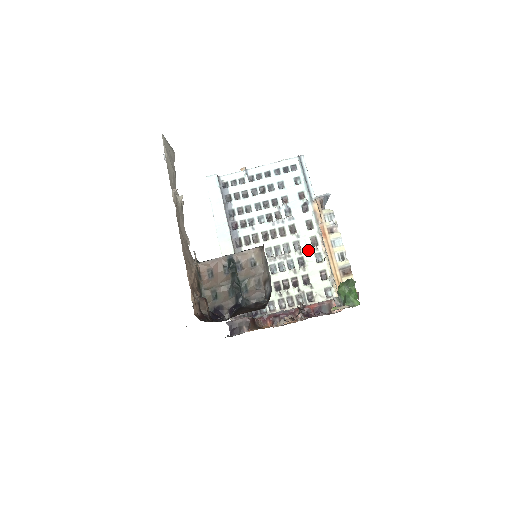
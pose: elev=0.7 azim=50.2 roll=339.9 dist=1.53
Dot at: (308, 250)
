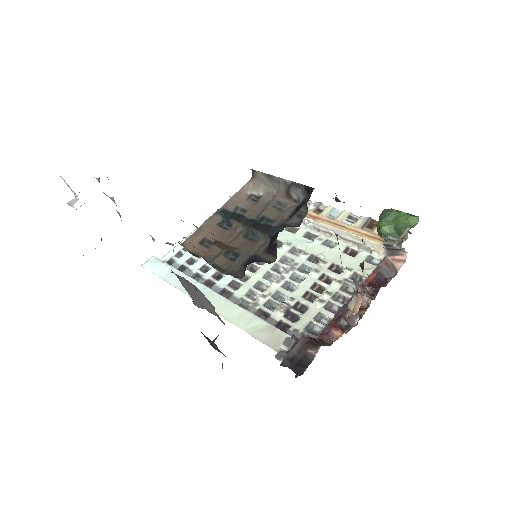
Dot at: (311, 246)
